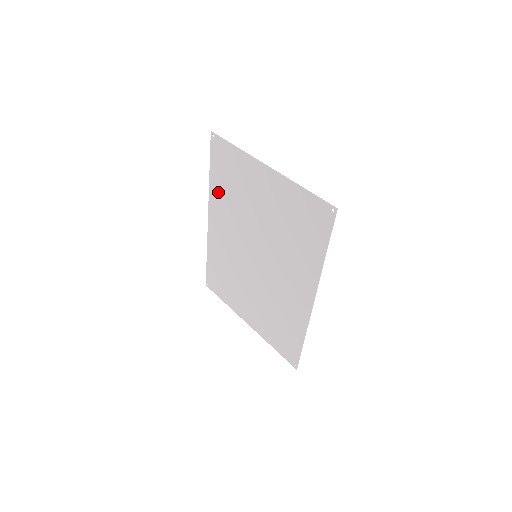
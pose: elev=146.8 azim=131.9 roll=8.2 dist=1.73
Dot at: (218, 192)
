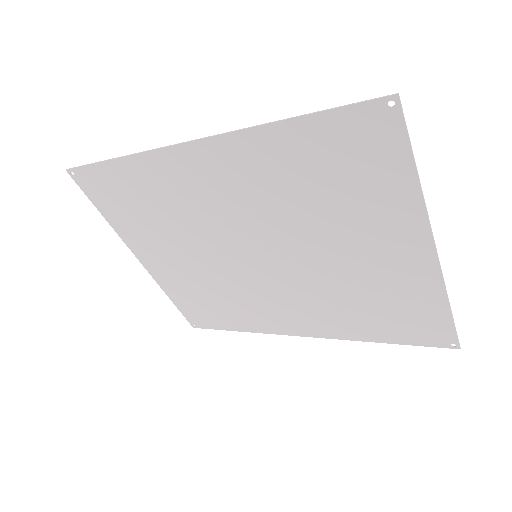
Dot at: (274, 155)
